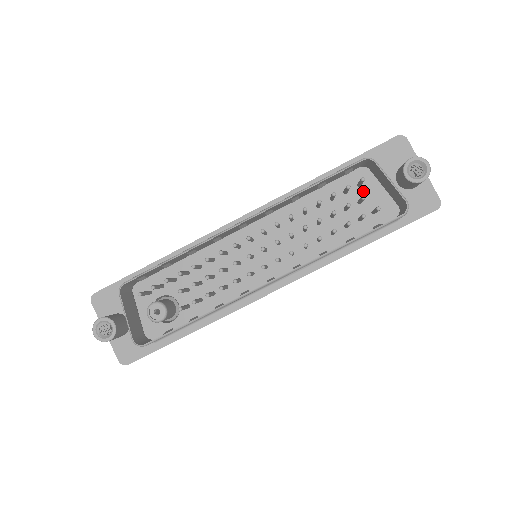
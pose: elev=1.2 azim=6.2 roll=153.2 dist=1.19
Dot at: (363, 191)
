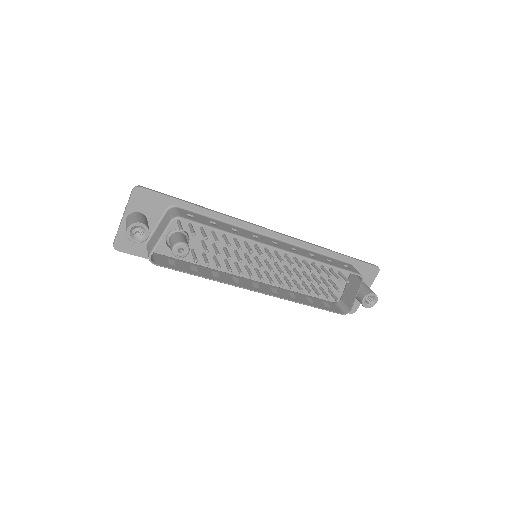
Dot at: occluded
